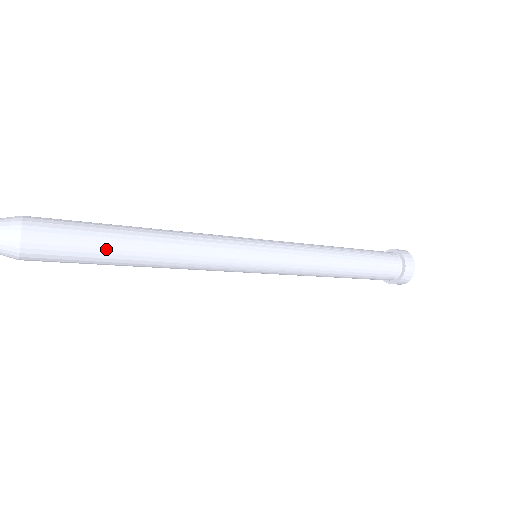
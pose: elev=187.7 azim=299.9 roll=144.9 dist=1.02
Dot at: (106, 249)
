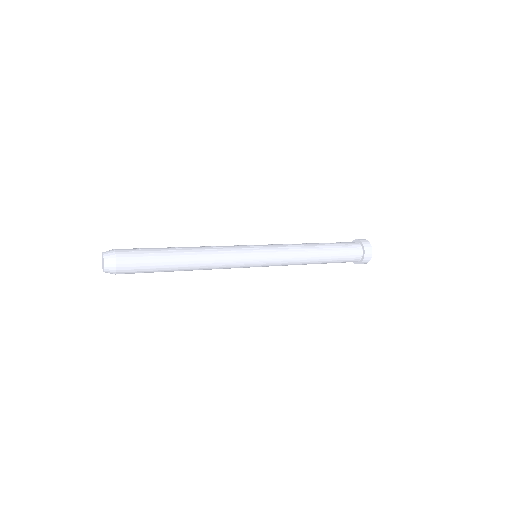
Dot at: (162, 259)
